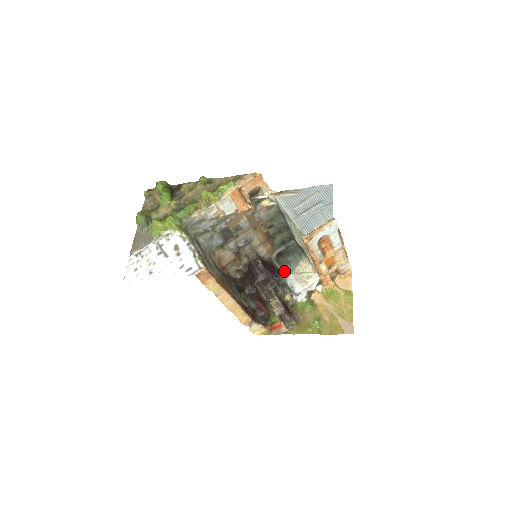
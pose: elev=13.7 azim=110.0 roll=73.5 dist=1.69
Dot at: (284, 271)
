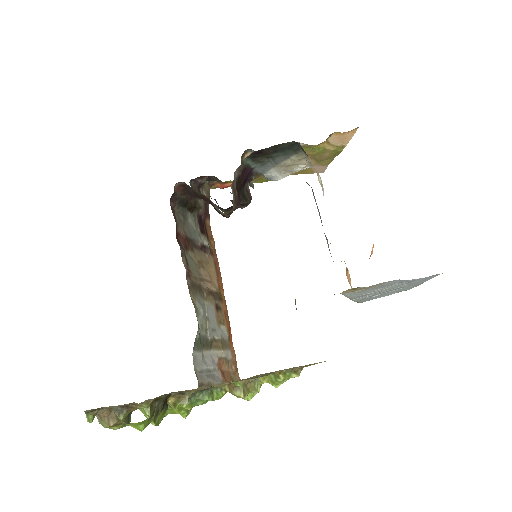
Dot at: (262, 169)
